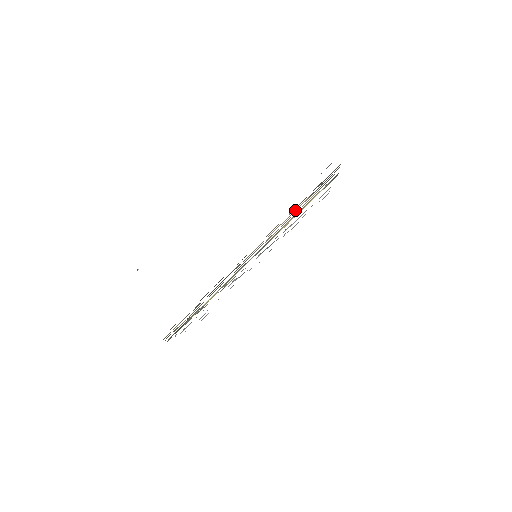
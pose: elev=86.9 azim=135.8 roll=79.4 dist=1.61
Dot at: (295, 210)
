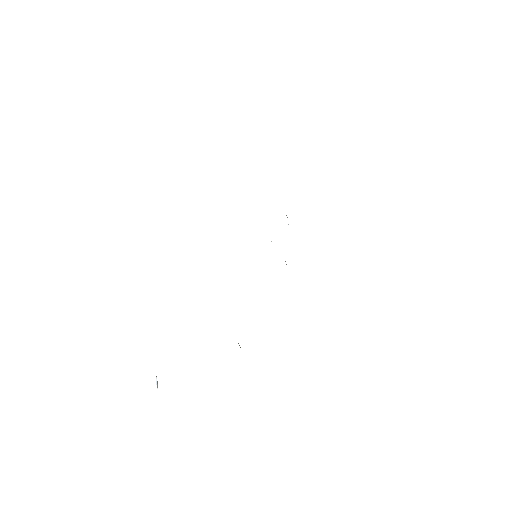
Dot at: occluded
